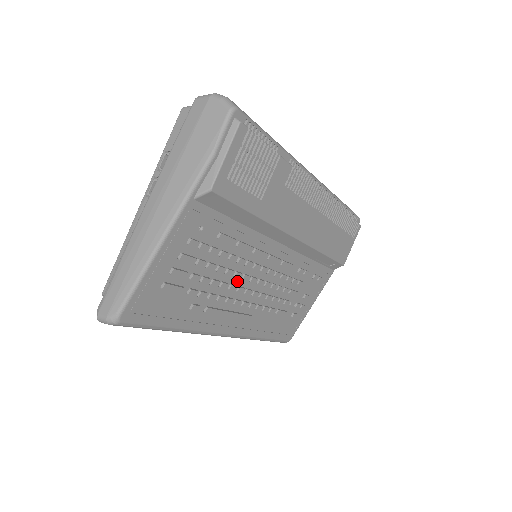
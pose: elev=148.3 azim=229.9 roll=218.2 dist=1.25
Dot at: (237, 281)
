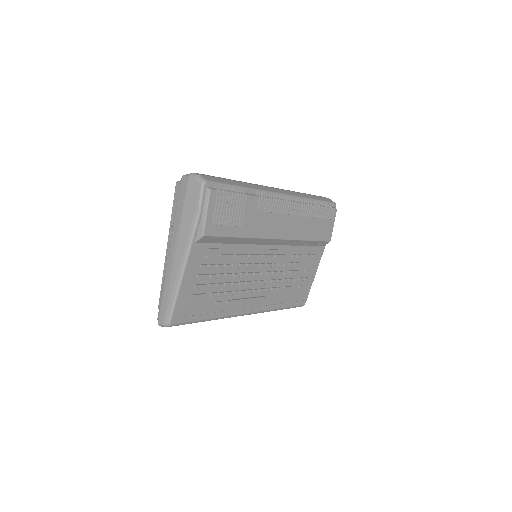
Dot at: (244, 278)
